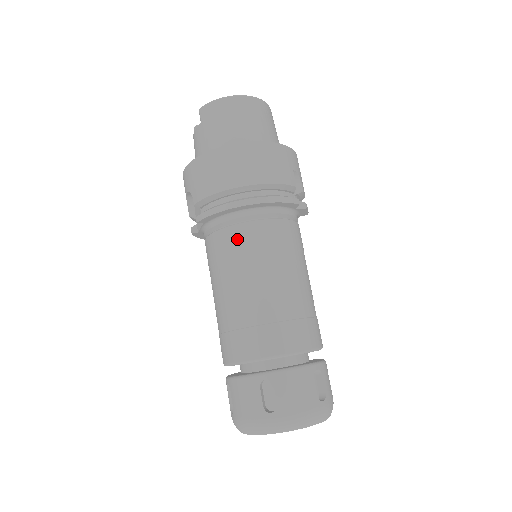
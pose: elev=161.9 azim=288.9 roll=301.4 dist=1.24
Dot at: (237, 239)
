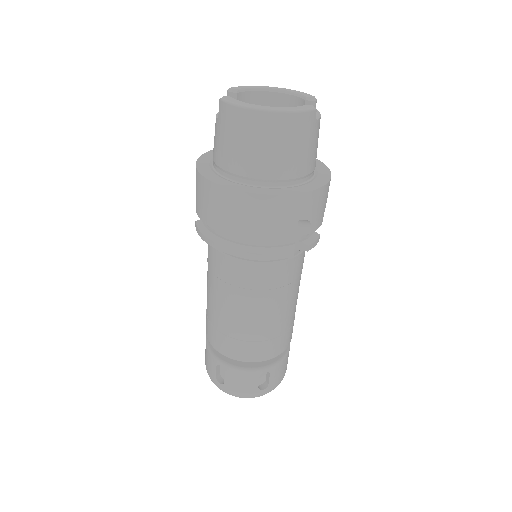
Dot at: (221, 266)
